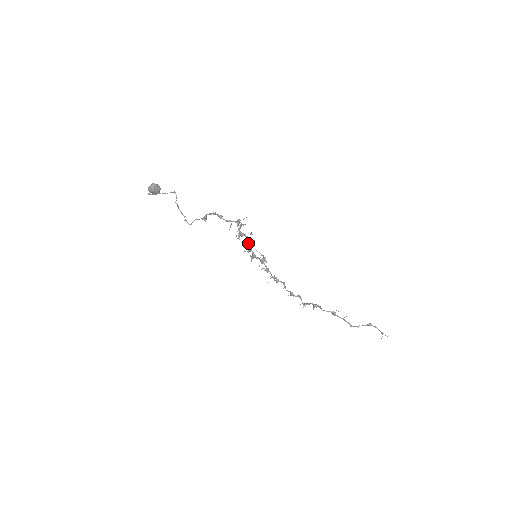
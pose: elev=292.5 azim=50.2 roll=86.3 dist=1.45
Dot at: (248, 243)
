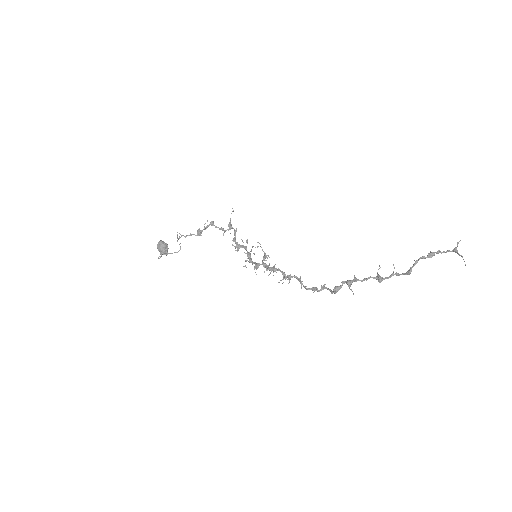
Dot at: (247, 253)
